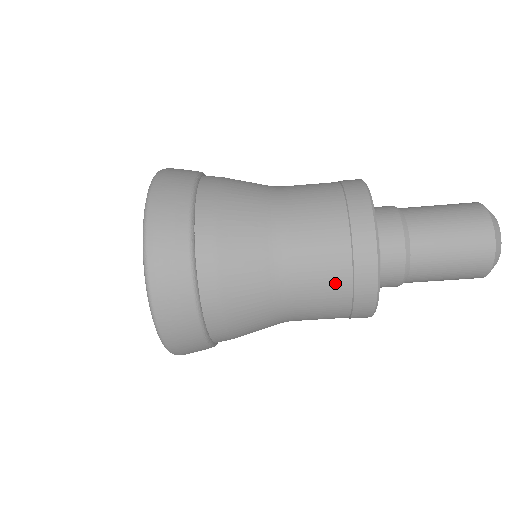
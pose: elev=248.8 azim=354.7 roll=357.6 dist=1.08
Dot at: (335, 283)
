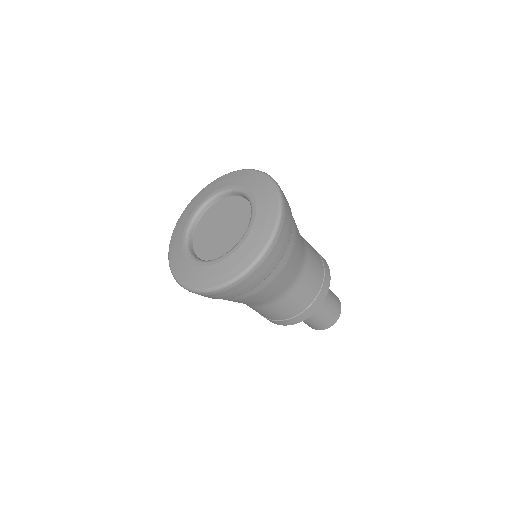
Dot at: (319, 275)
